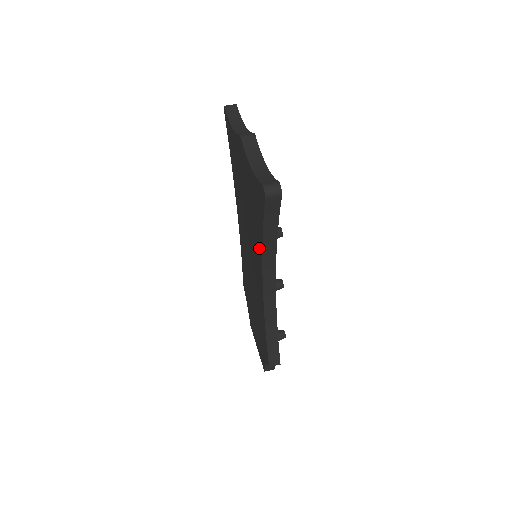
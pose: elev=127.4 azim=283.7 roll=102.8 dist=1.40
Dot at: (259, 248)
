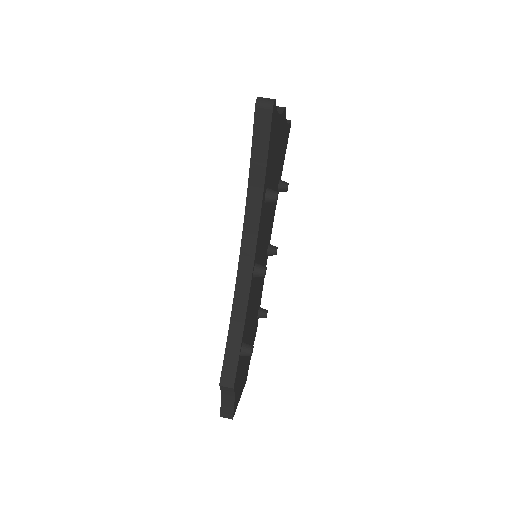
Dot at: occluded
